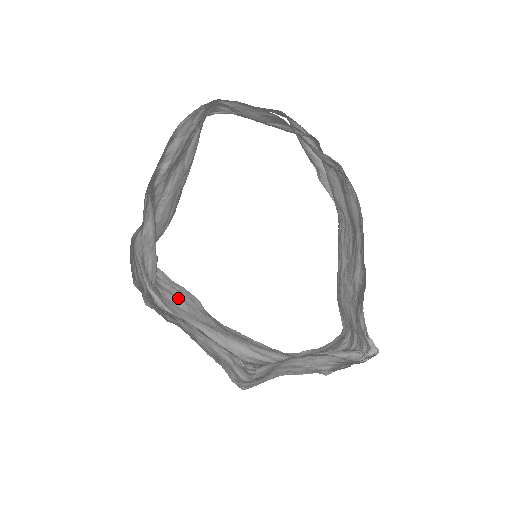
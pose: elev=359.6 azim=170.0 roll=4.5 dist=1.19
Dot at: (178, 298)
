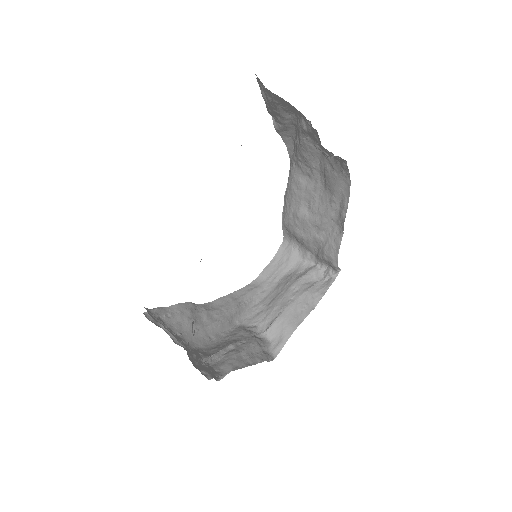
Dot at: (186, 322)
